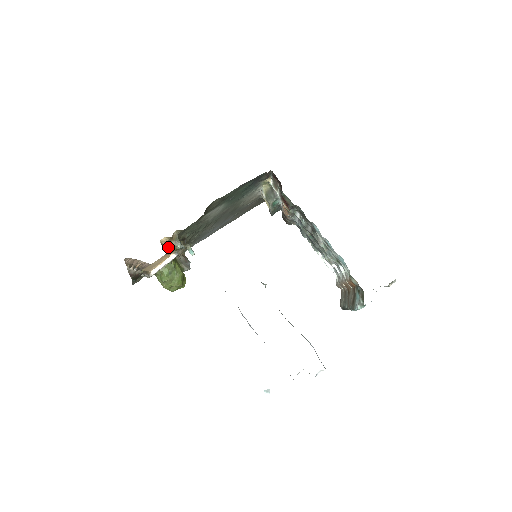
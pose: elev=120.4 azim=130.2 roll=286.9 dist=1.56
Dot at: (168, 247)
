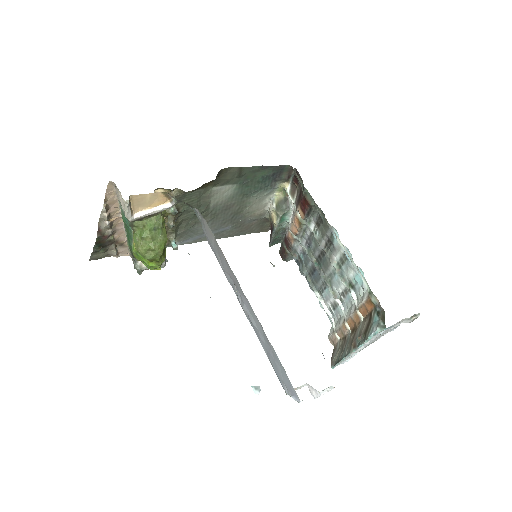
Dot at: occluded
